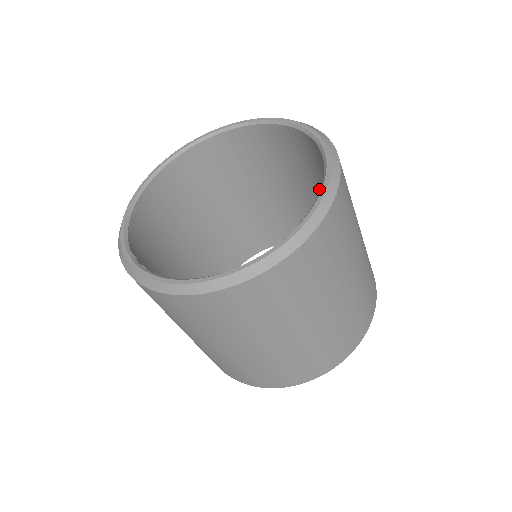
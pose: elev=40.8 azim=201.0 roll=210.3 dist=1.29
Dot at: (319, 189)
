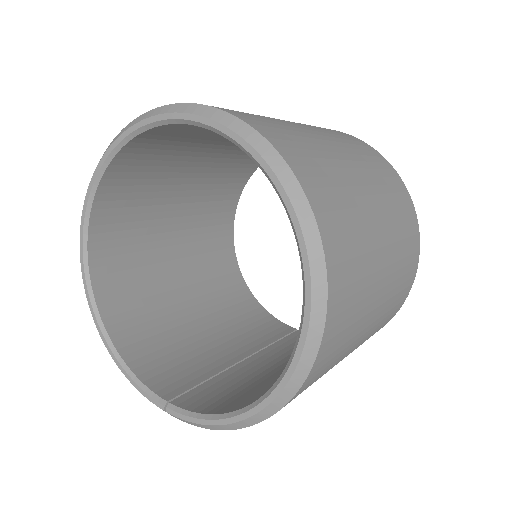
Dot at: occluded
